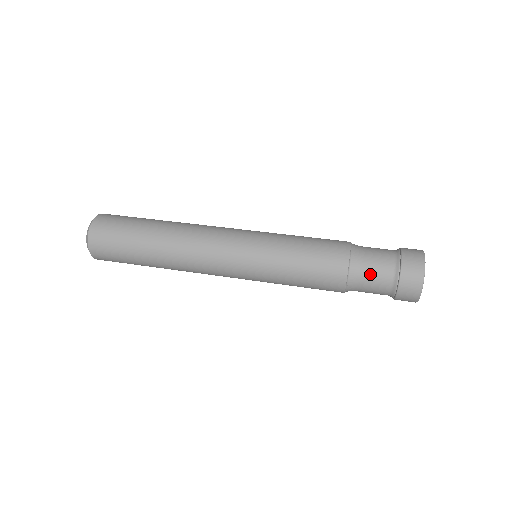
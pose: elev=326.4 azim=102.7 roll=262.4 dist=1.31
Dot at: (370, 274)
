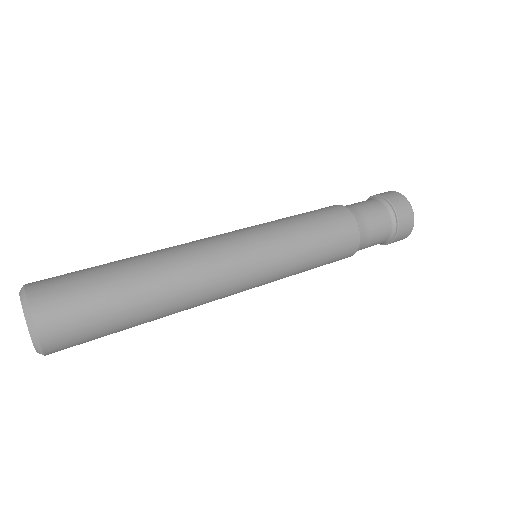
Dot at: (373, 221)
